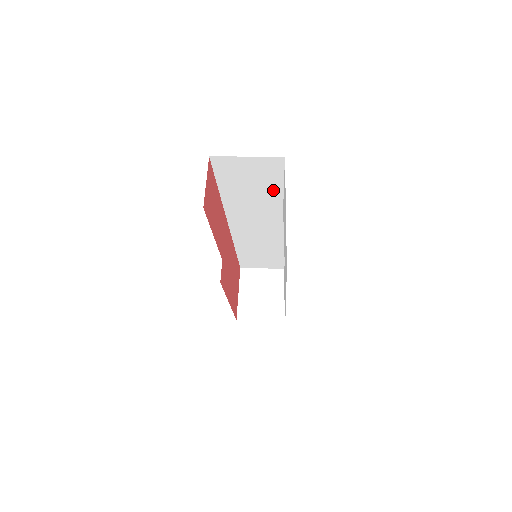
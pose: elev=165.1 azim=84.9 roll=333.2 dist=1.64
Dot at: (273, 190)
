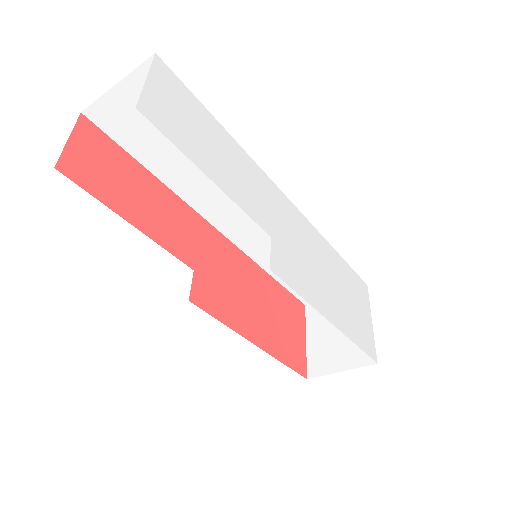
Dot at: occluded
